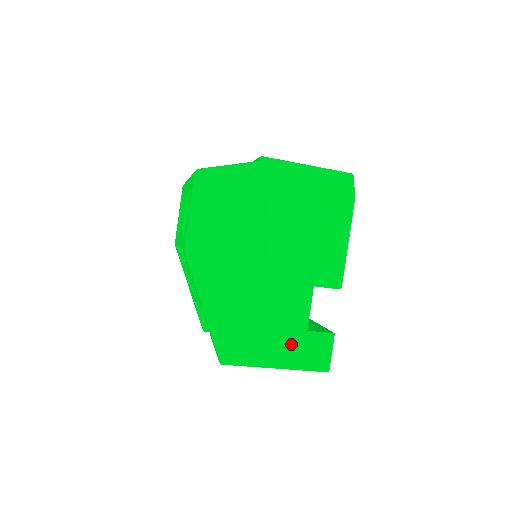
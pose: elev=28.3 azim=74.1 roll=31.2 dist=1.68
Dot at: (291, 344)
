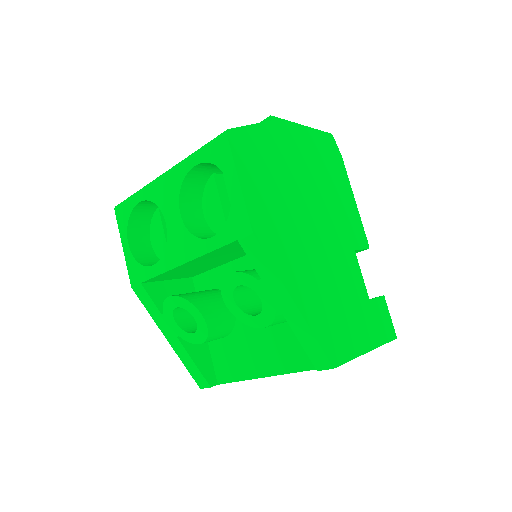
Dot at: (366, 319)
